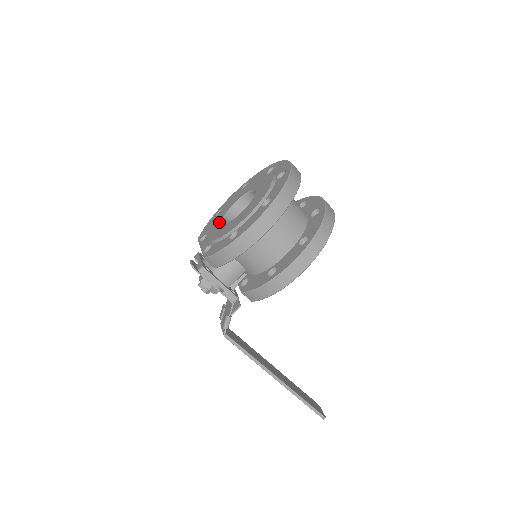
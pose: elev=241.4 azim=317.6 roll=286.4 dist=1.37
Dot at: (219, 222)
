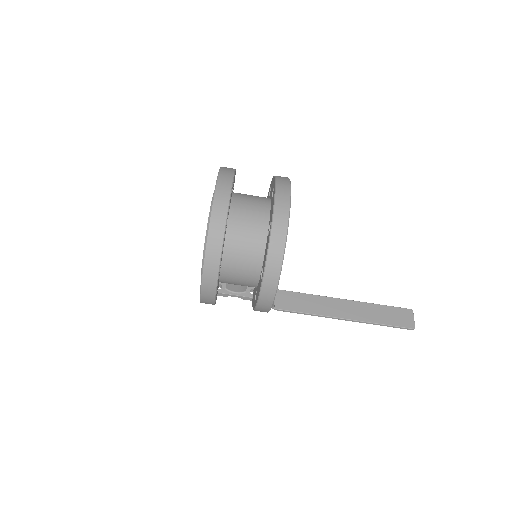
Dot at: occluded
